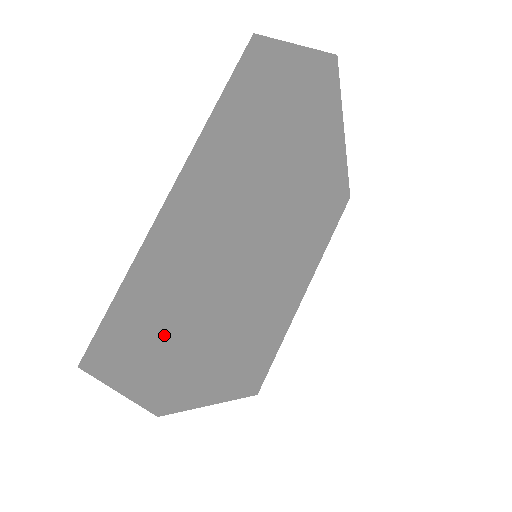
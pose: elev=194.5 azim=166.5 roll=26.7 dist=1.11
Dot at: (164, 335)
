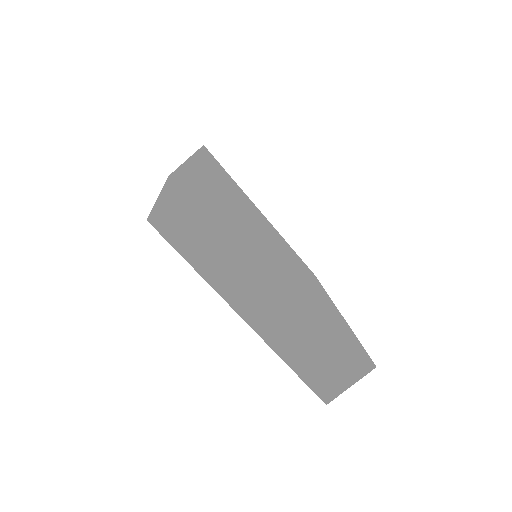
Dot at: (187, 178)
